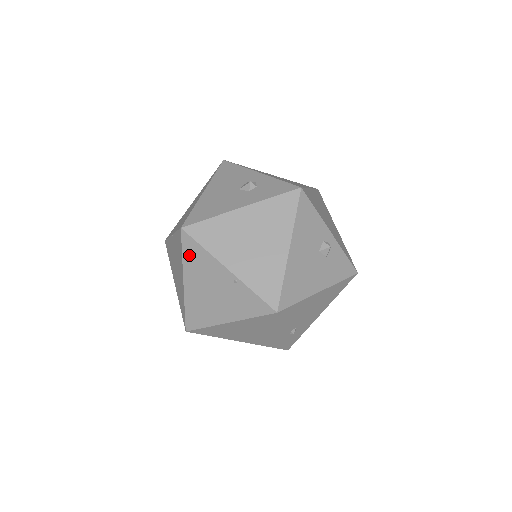
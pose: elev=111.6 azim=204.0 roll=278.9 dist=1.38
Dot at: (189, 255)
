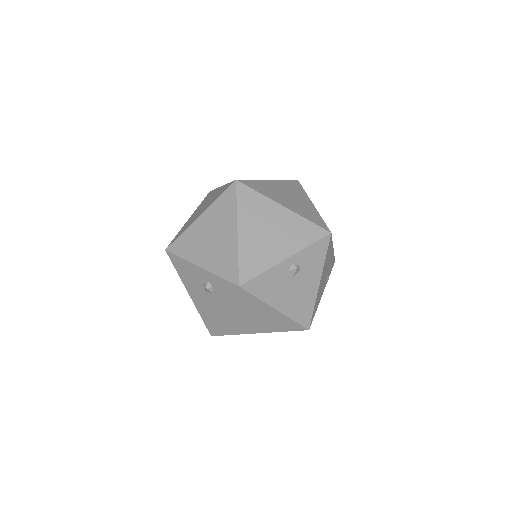
Dot at: occluded
